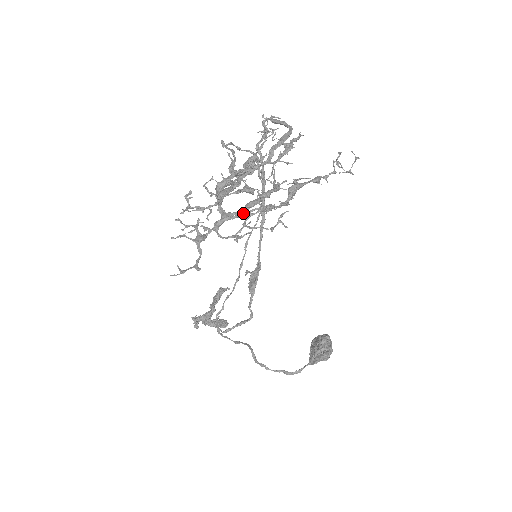
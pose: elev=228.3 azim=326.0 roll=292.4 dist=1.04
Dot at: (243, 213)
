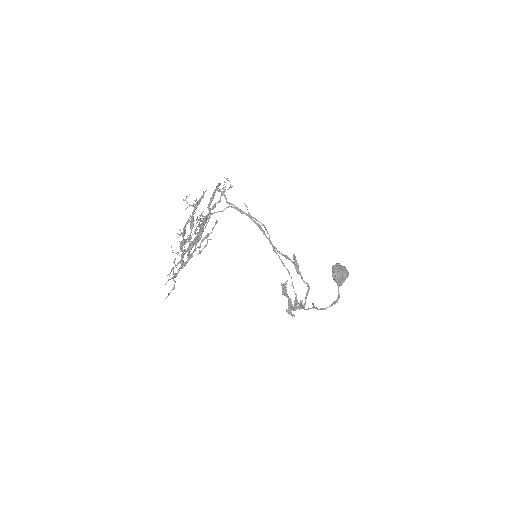
Dot at: (195, 249)
